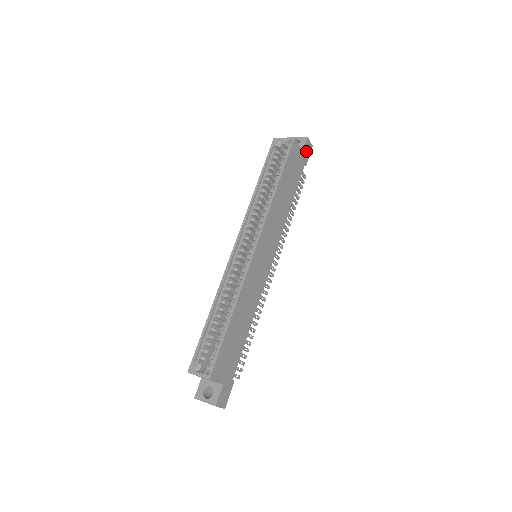
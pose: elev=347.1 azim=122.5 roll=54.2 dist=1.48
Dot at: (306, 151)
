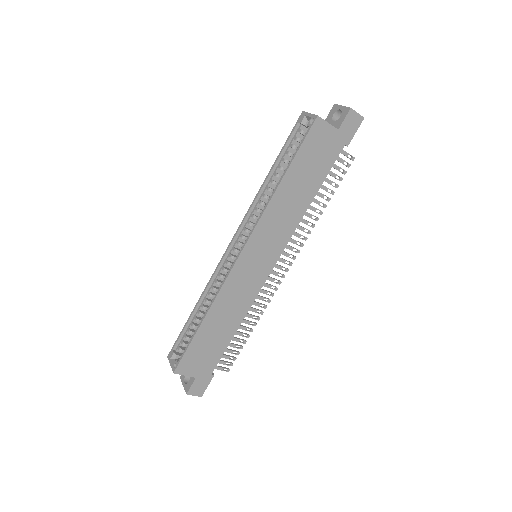
Dot at: (348, 127)
